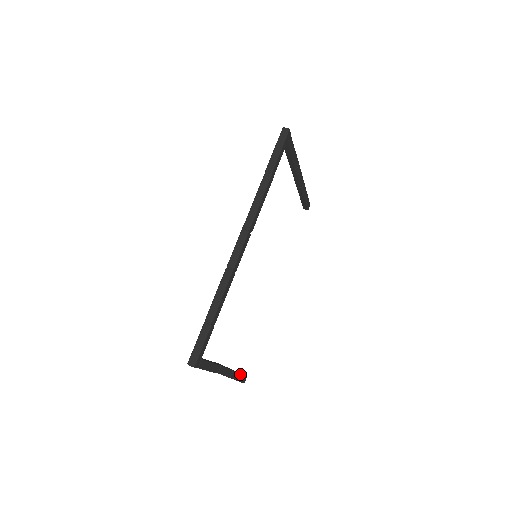
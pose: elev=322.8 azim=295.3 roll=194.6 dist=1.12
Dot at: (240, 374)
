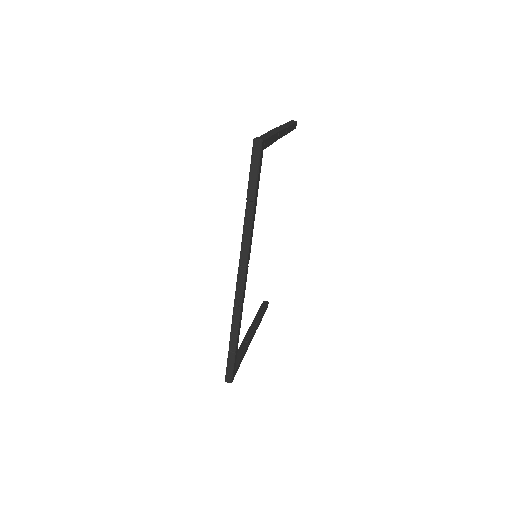
Dot at: (263, 313)
